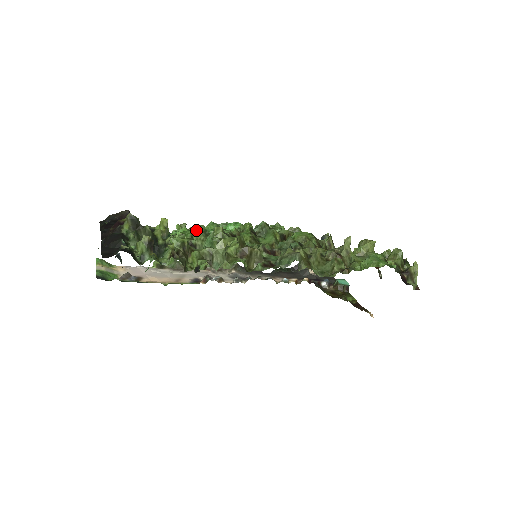
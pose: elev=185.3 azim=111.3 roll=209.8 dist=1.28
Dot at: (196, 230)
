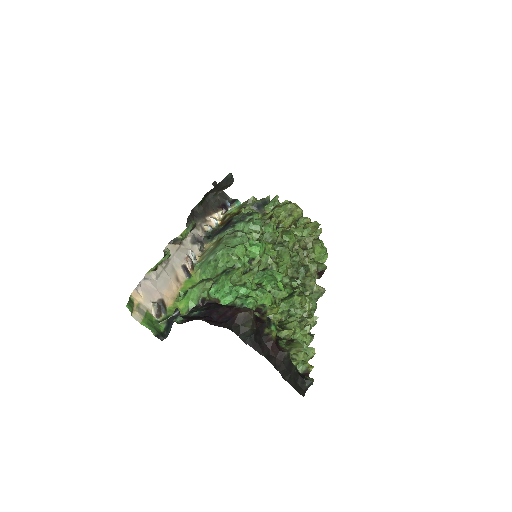
Dot at: (253, 274)
